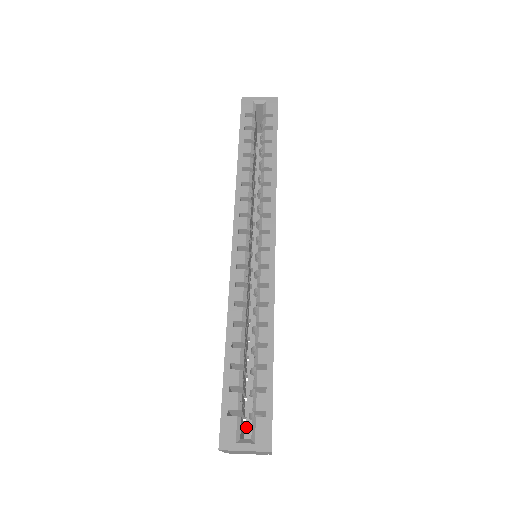
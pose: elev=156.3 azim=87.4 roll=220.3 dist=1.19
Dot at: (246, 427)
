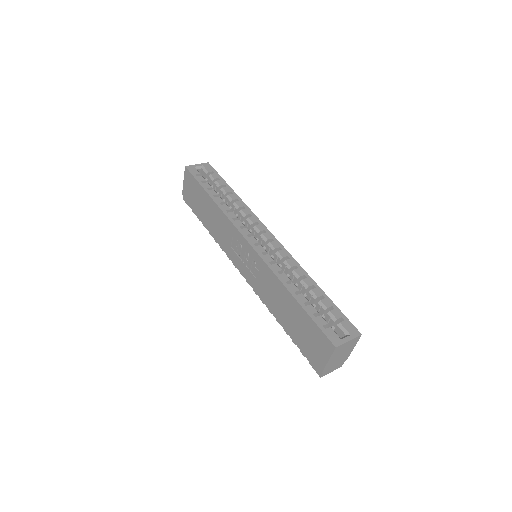
Dot at: occluded
